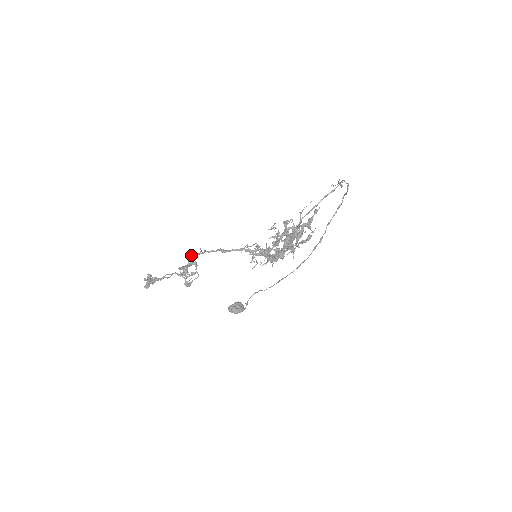
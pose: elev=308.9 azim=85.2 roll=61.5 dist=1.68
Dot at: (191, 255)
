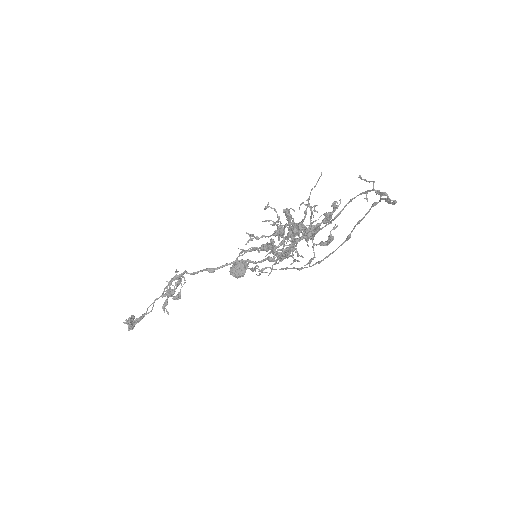
Dot at: (169, 282)
